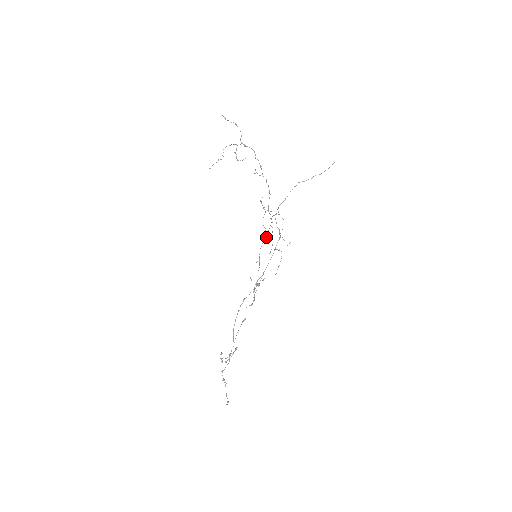
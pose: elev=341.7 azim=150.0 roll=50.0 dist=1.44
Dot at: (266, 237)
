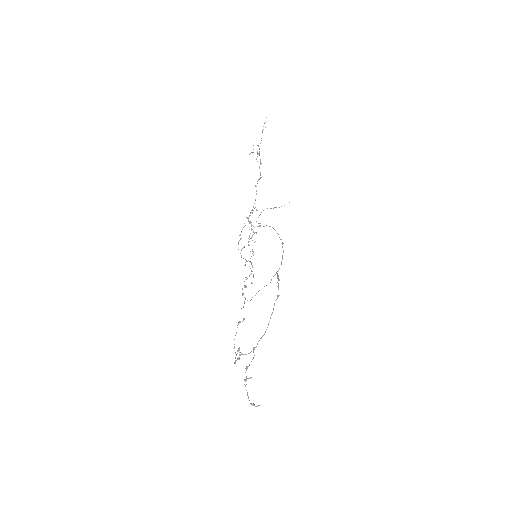
Dot at: occluded
